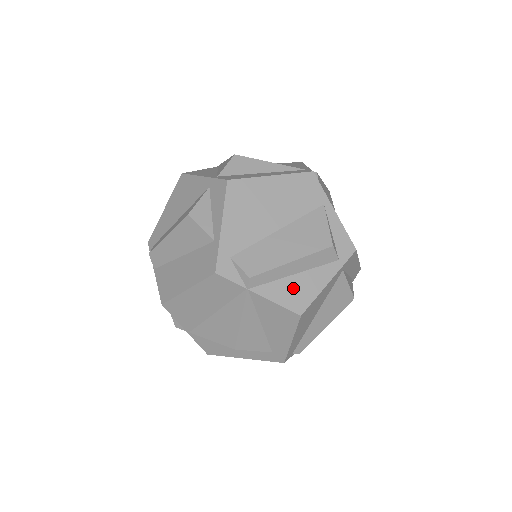
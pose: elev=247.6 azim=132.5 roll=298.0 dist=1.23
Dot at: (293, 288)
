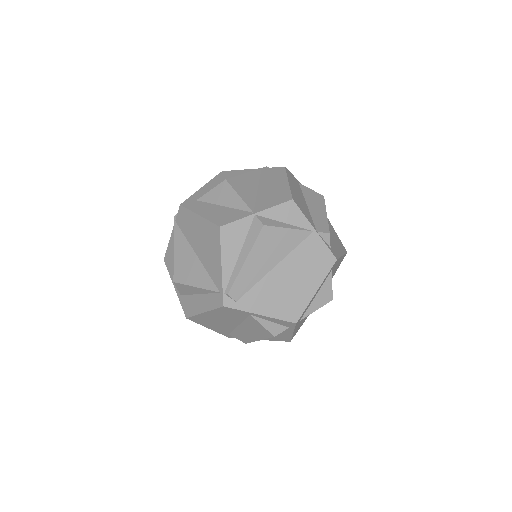
Dot at: (274, 337)
